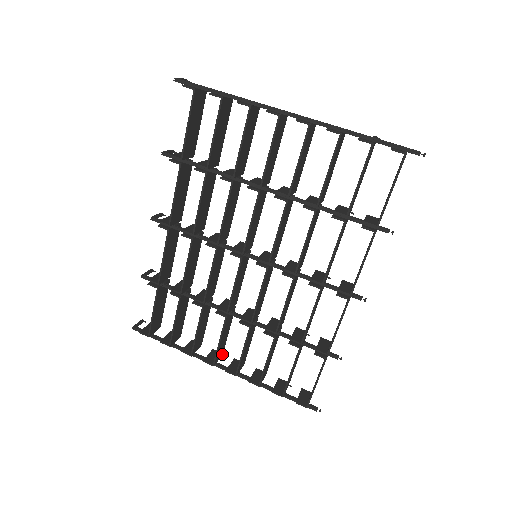
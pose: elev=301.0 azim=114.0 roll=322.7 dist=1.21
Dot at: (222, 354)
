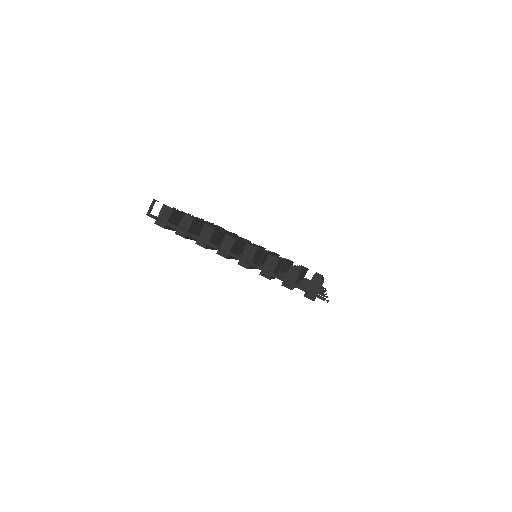
Dot at: occluded
